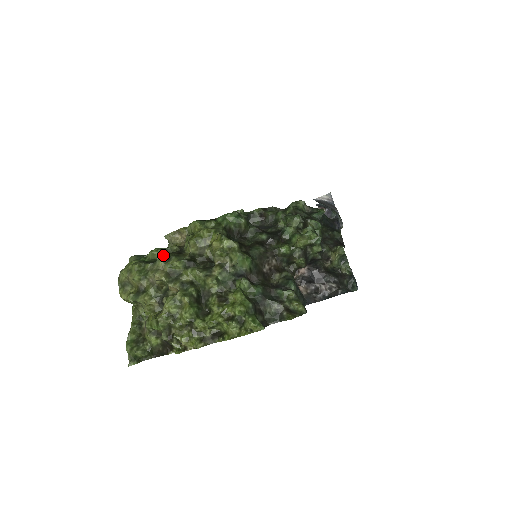
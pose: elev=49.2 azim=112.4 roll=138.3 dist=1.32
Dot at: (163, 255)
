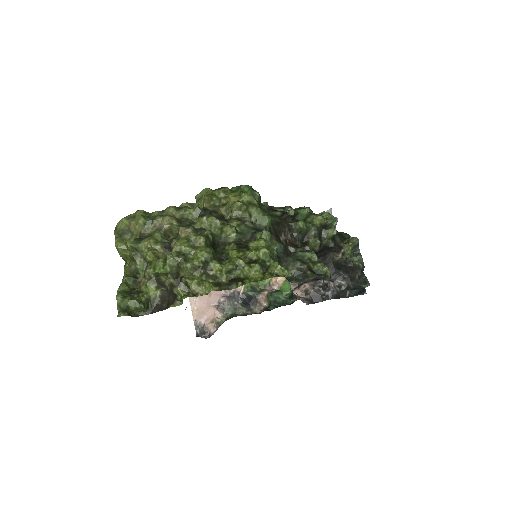
Dot at: occluded
